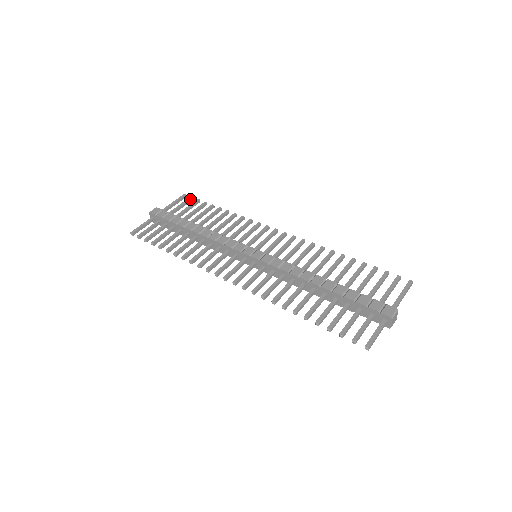
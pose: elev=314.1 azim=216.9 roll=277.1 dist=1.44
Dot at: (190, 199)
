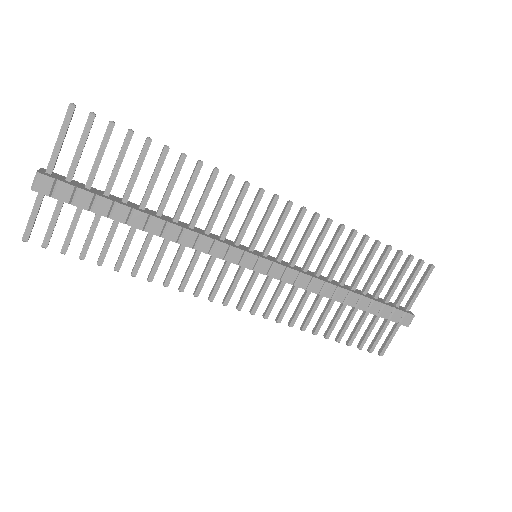
Dot at: (92, 123)
